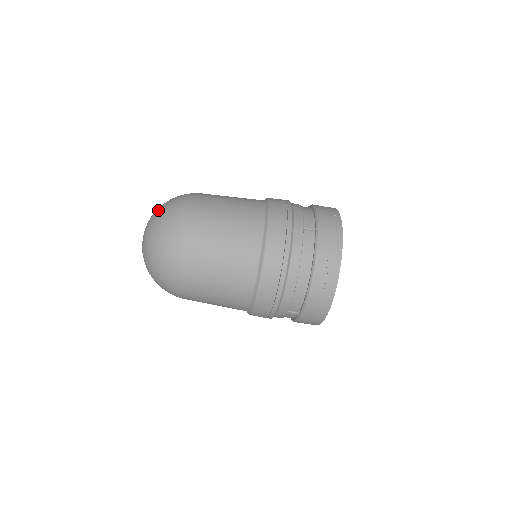
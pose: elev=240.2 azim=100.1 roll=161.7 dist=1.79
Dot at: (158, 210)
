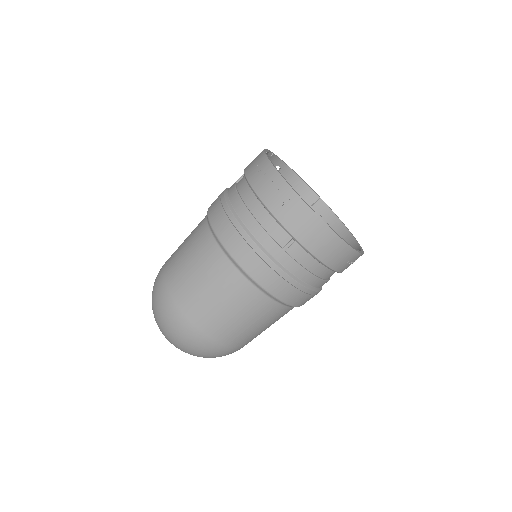
Dot at: occluded
